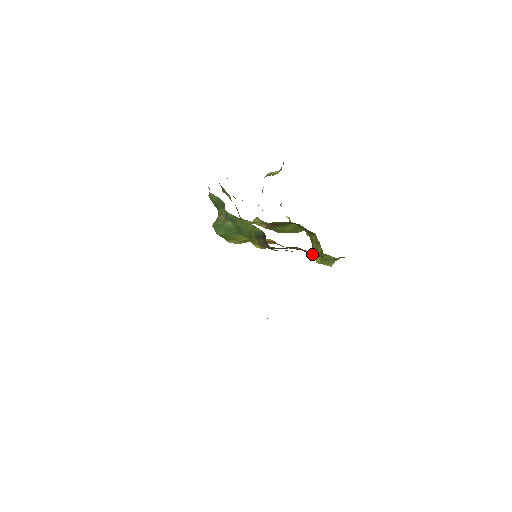
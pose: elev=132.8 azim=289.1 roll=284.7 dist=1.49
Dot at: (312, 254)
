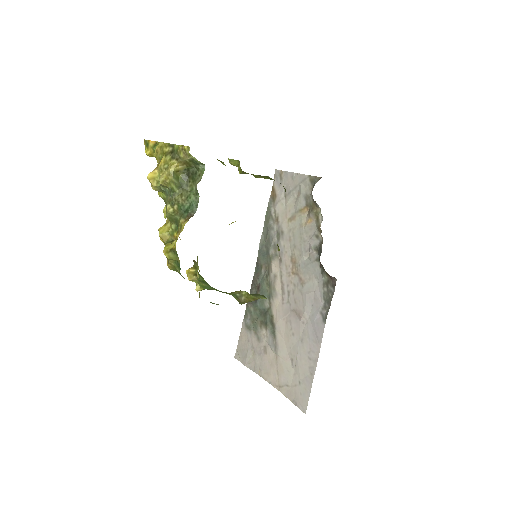
Dot at: occluded
